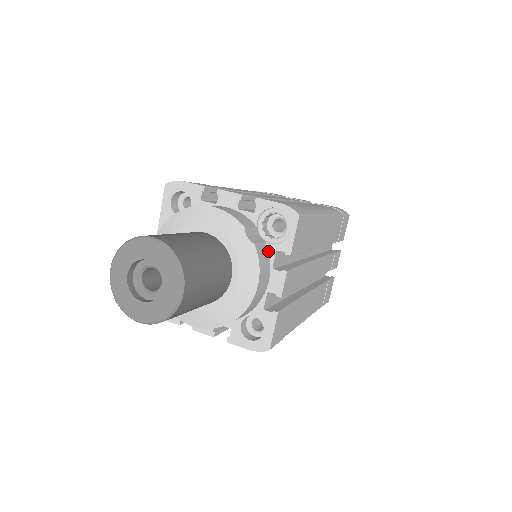
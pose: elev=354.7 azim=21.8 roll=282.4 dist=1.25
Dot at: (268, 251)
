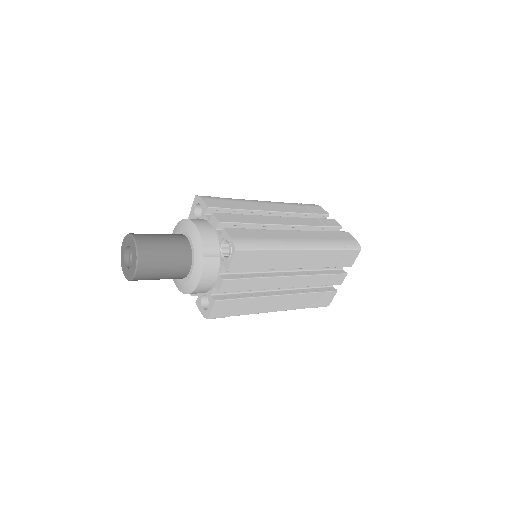
Dot at: (220, 263)
